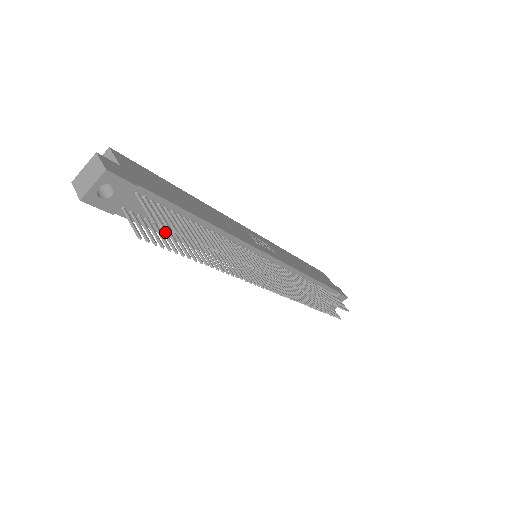
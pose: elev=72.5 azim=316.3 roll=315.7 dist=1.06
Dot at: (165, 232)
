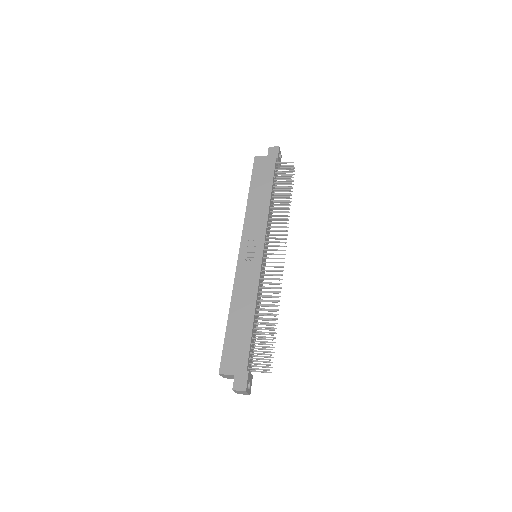
Dot at: occluded
